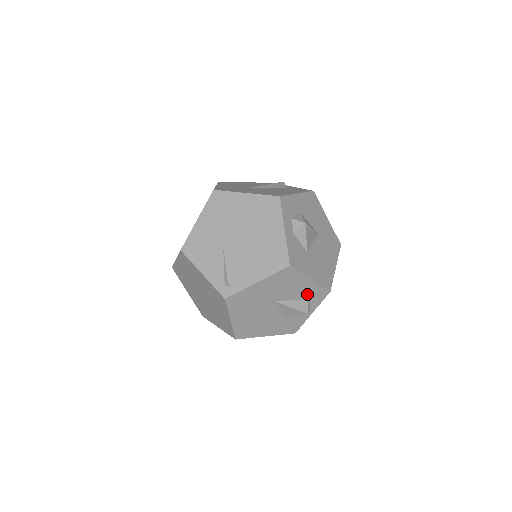
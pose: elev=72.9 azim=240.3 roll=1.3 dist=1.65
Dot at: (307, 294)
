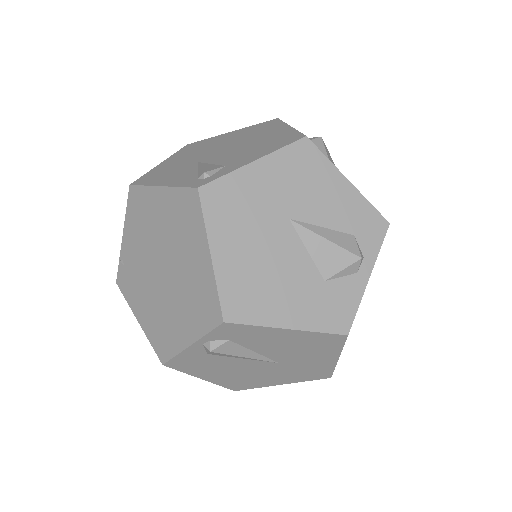
Dot at: (349, 219)
